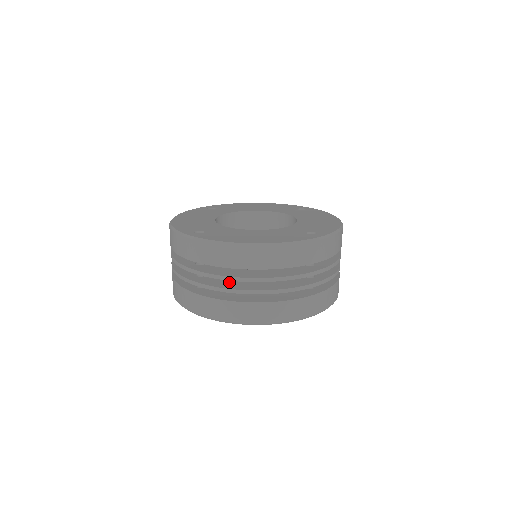
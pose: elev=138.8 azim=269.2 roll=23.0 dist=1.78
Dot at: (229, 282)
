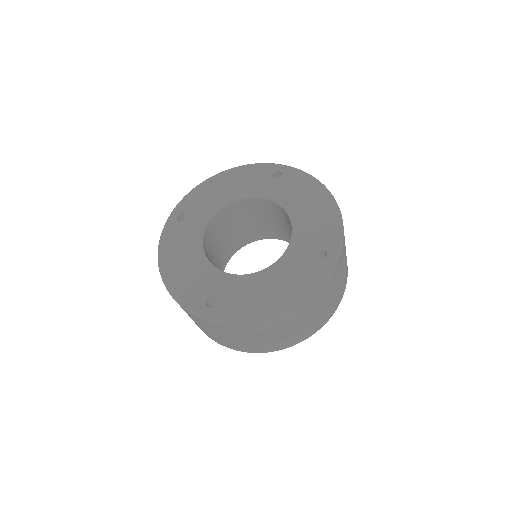
Dot at: occluded
